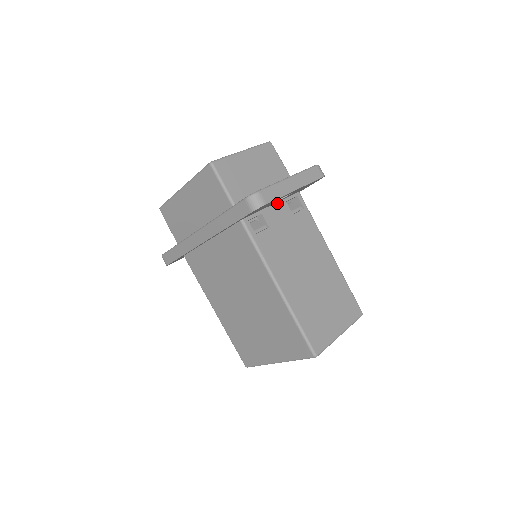
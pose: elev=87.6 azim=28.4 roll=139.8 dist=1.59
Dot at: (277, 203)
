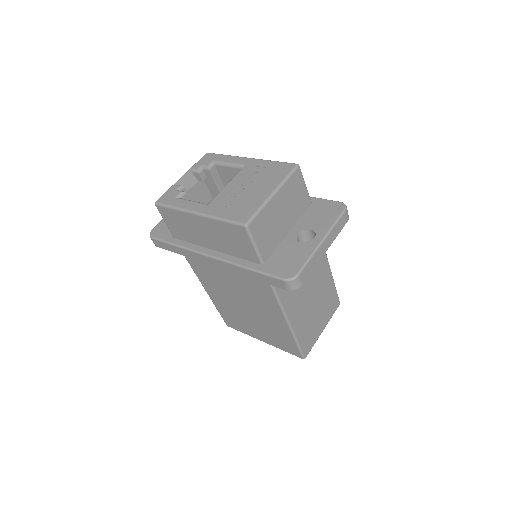
Dot at: occluded
